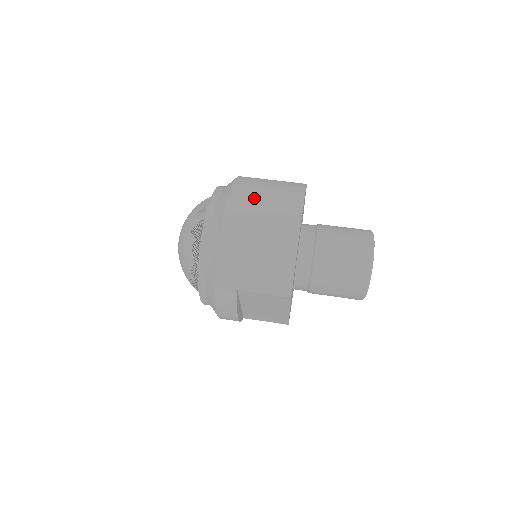
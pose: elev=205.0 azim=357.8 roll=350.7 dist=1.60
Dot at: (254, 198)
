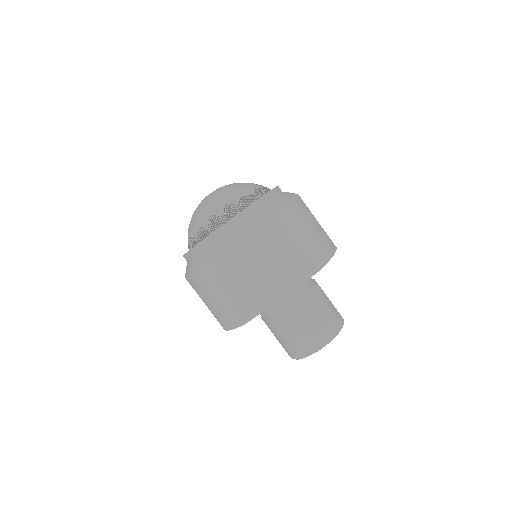
Dot at: occluded
